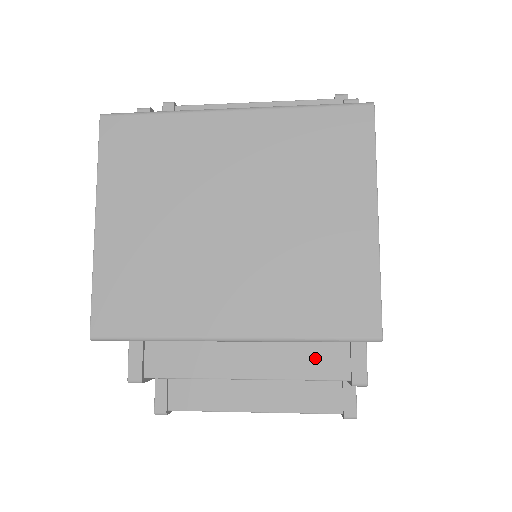
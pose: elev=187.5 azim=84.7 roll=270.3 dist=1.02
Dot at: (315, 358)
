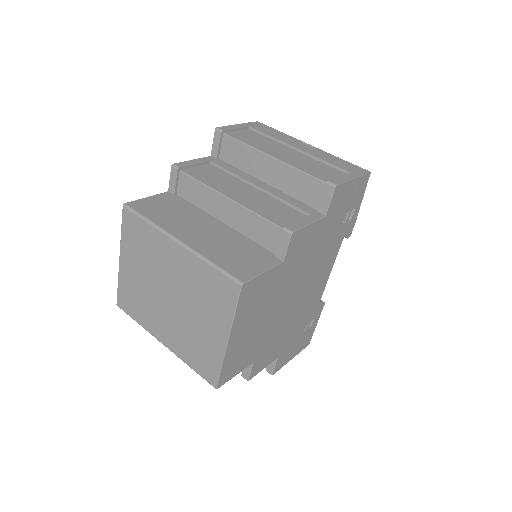
Dot at: occluded
